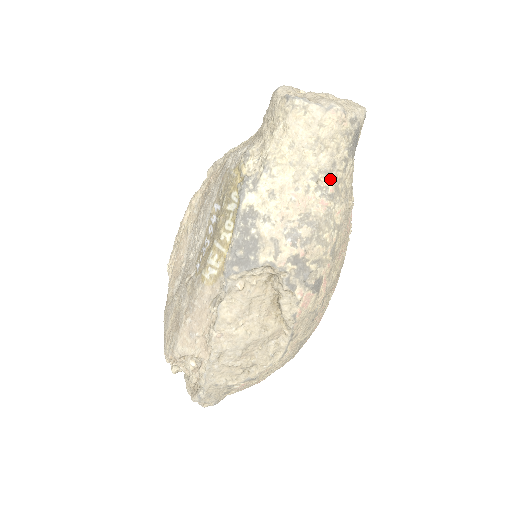
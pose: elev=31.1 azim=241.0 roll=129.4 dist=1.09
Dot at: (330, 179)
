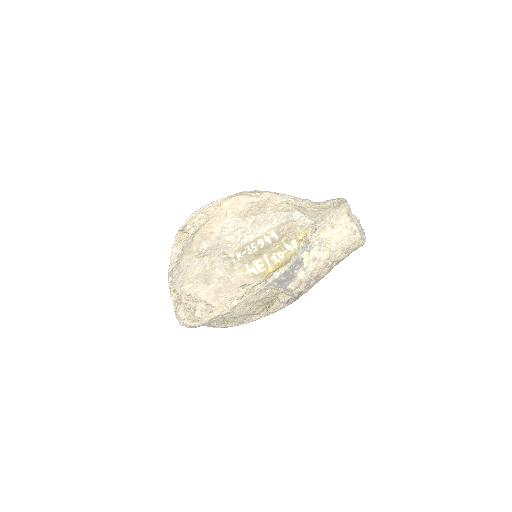
Dot at: (336, 264)
